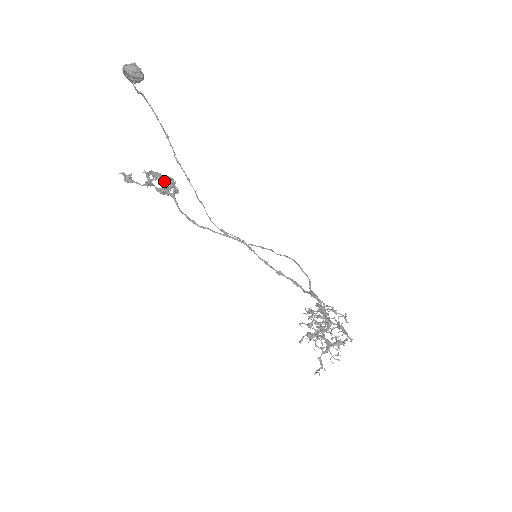
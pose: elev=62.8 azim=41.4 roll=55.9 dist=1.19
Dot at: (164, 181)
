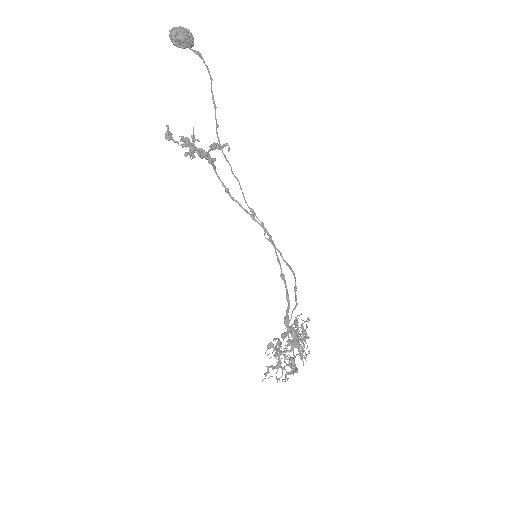
Dot at: (190, 155)
